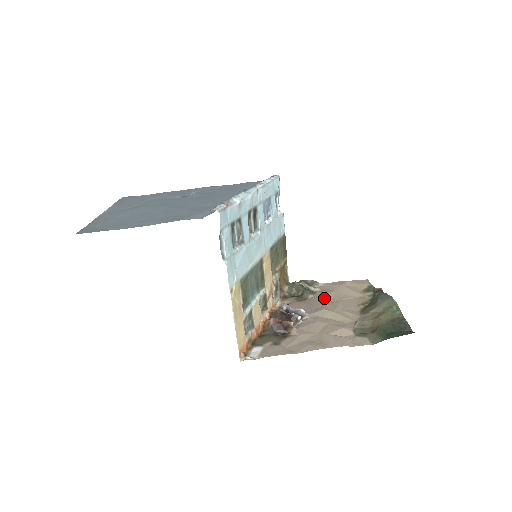
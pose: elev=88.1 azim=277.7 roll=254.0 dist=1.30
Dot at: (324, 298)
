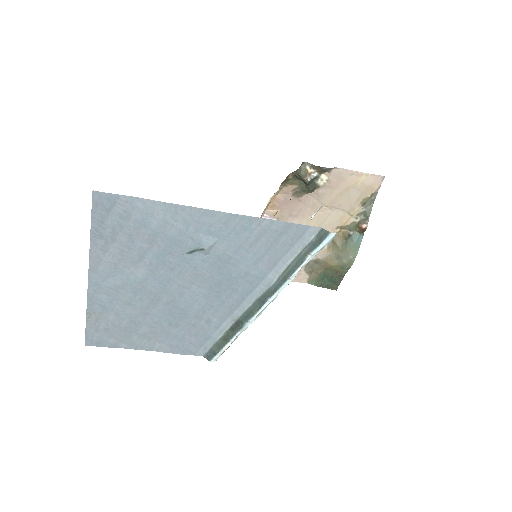
Dot at: (319, 201)
